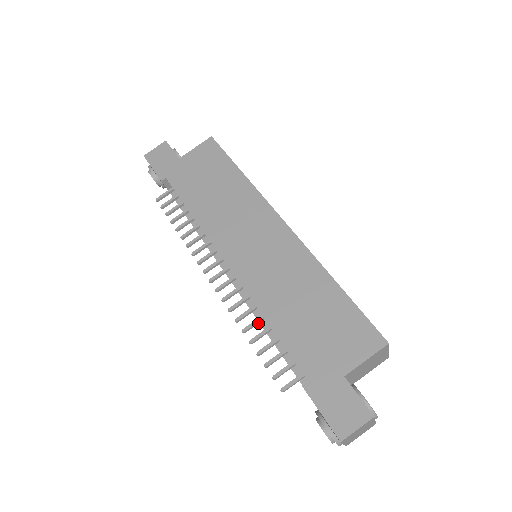
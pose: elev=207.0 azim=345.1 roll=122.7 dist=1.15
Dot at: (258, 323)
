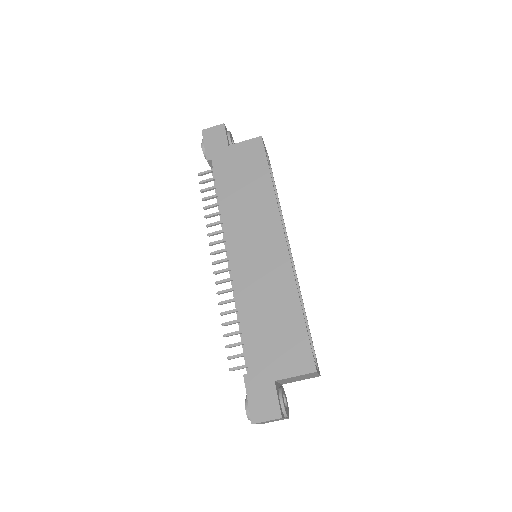
Dot at: (234, 312)
